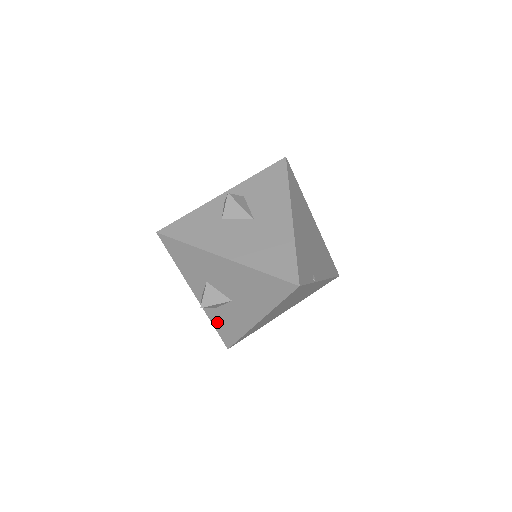
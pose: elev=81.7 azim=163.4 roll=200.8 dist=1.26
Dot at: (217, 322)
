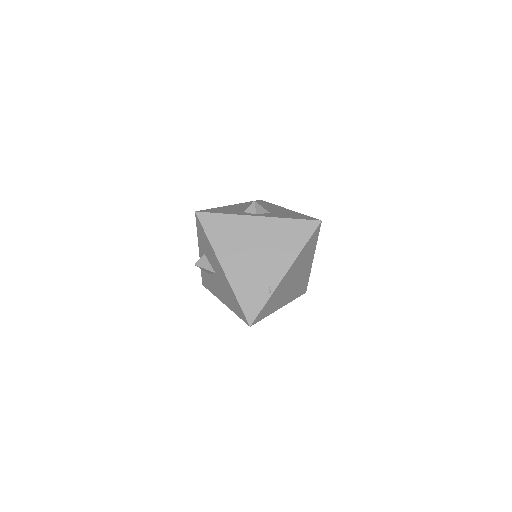
Dot at: occluded
